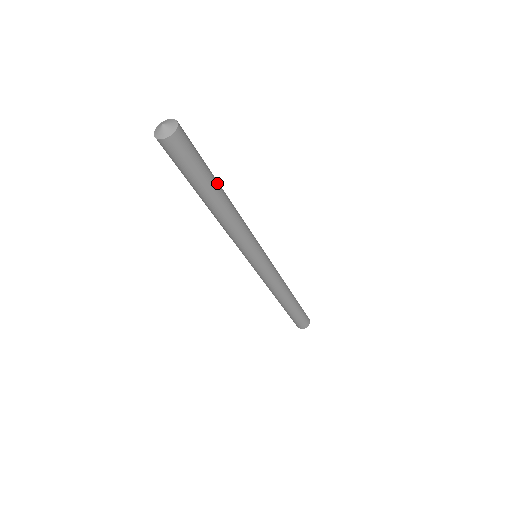
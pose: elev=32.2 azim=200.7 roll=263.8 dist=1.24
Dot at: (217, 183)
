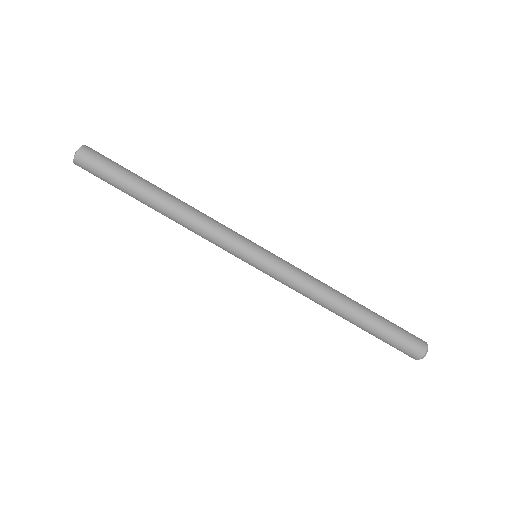
Dot at: occluded
